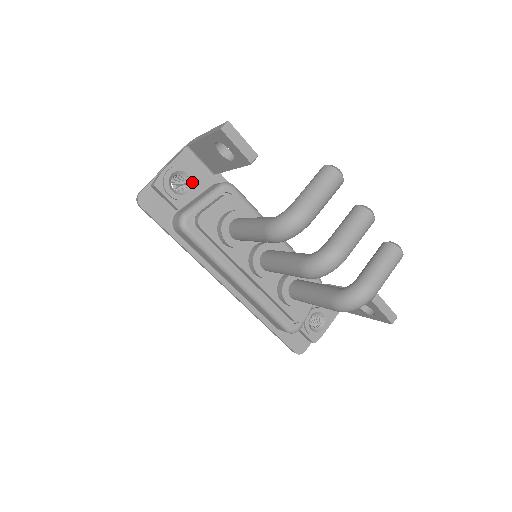
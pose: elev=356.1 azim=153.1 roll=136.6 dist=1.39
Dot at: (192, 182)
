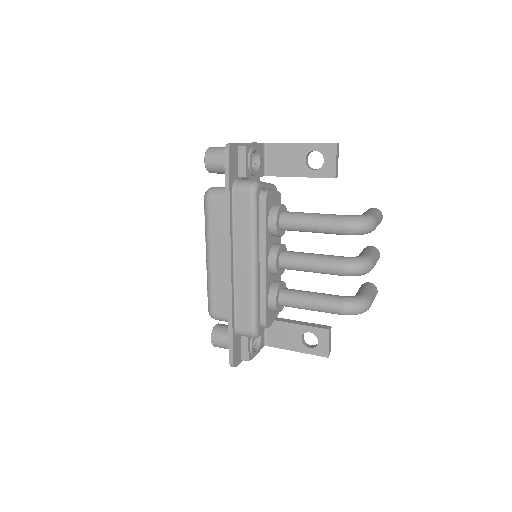
Dot at: (259, 167)
